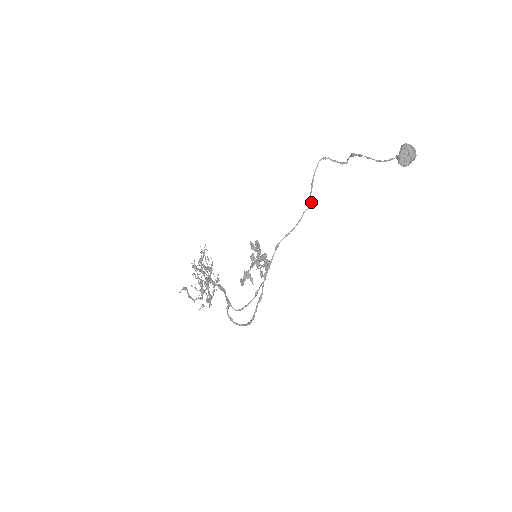
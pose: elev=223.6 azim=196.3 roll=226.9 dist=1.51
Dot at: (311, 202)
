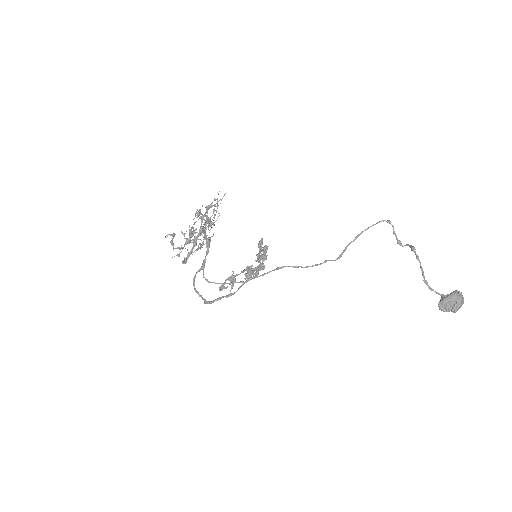
Dot at: (341, 255)
